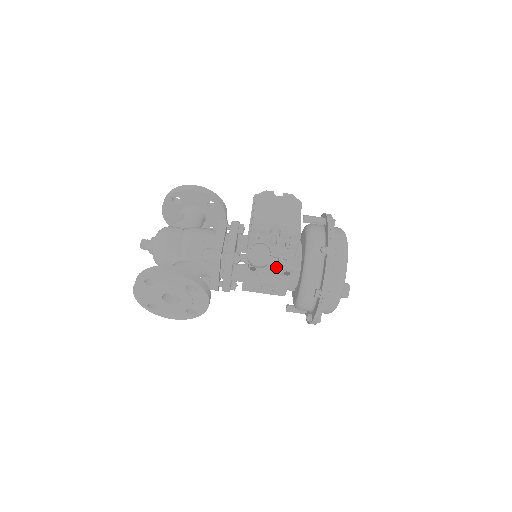
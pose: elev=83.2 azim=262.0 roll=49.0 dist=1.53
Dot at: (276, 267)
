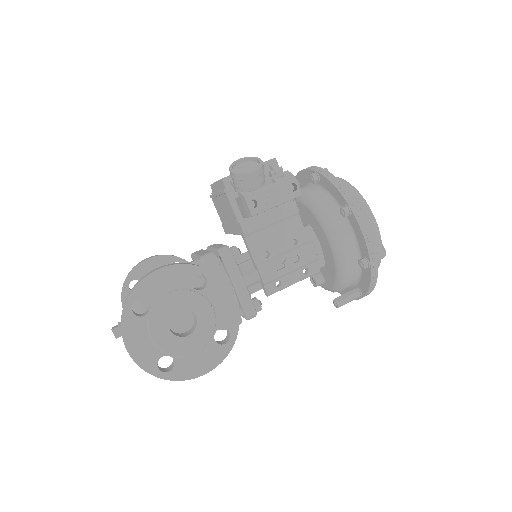
Dot at: (276, 184)
